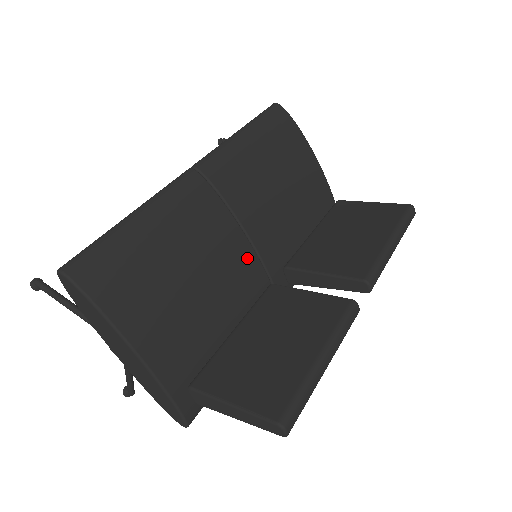
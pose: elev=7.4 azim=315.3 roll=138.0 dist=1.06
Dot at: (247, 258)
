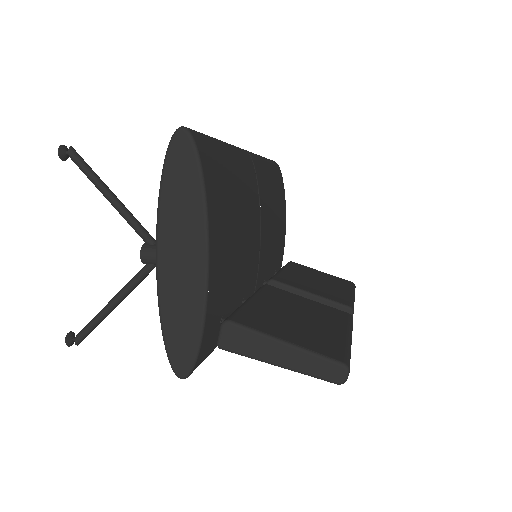
Dot at: (257, 250)
